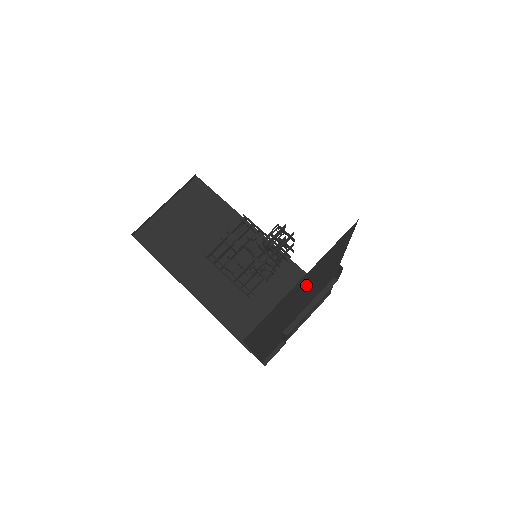
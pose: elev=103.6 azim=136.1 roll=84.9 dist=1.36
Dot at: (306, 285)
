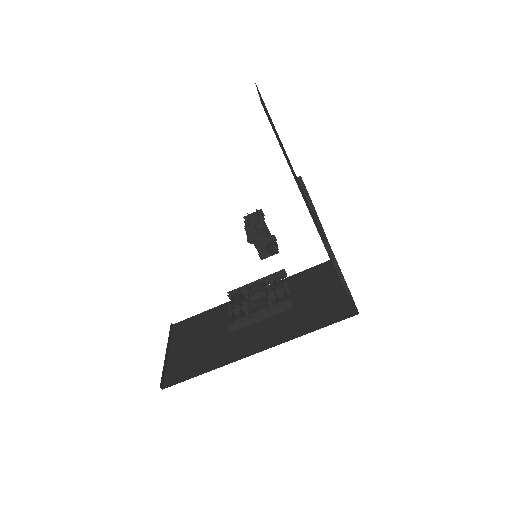
Dot at: (275, 131)
